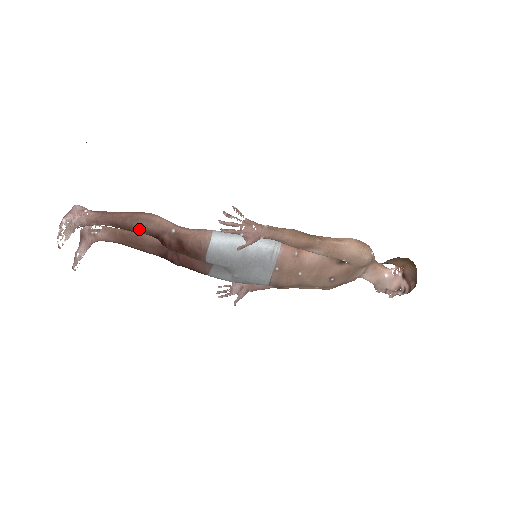
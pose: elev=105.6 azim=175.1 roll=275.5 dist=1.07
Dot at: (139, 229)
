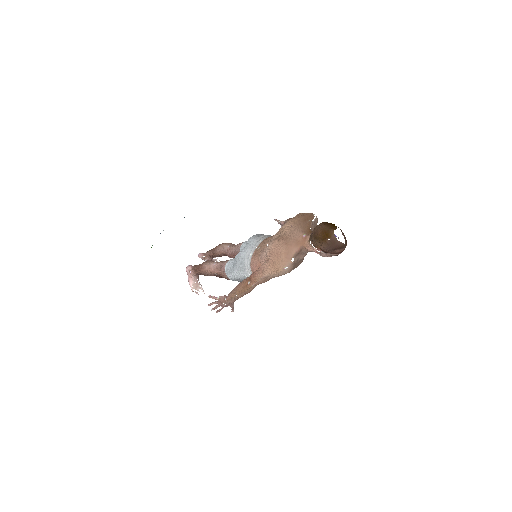
Dot at: occluded
